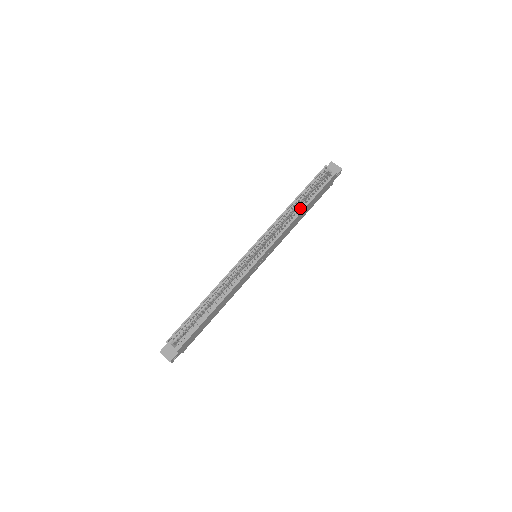
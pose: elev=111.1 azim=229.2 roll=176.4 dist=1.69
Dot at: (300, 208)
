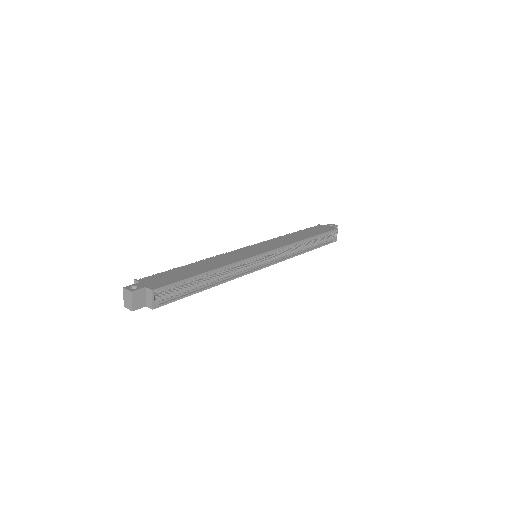
Dot at: (307, 247)
